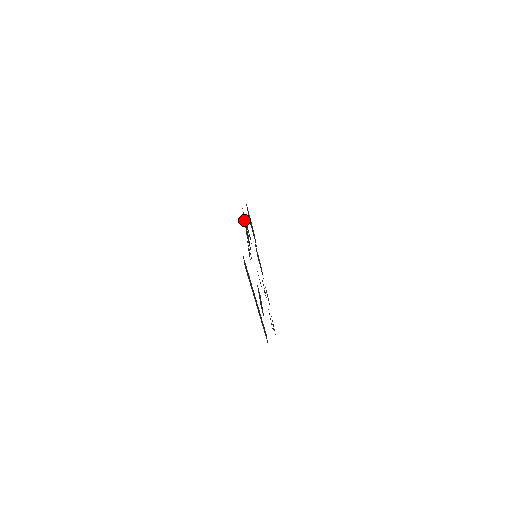
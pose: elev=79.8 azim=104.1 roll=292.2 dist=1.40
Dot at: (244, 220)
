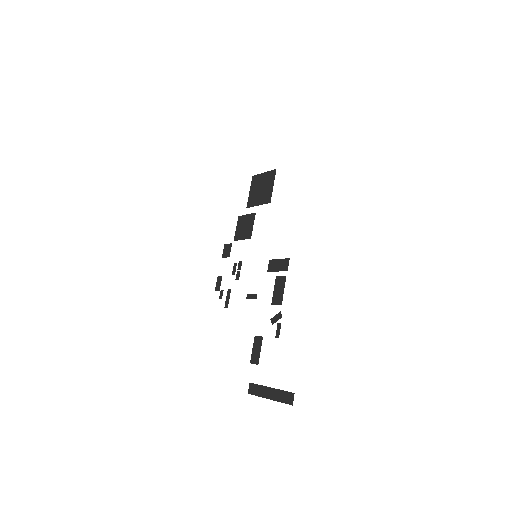
Dot at: occluded
